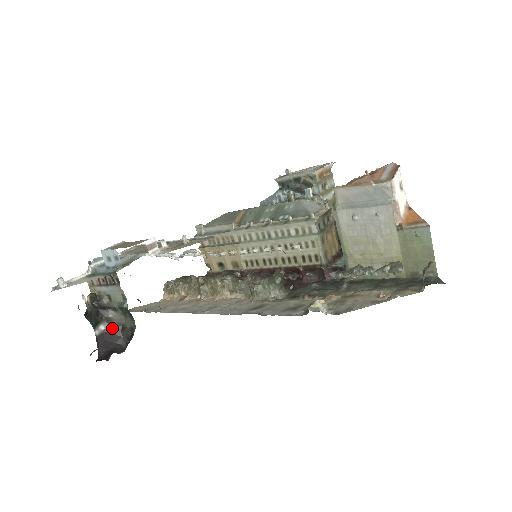
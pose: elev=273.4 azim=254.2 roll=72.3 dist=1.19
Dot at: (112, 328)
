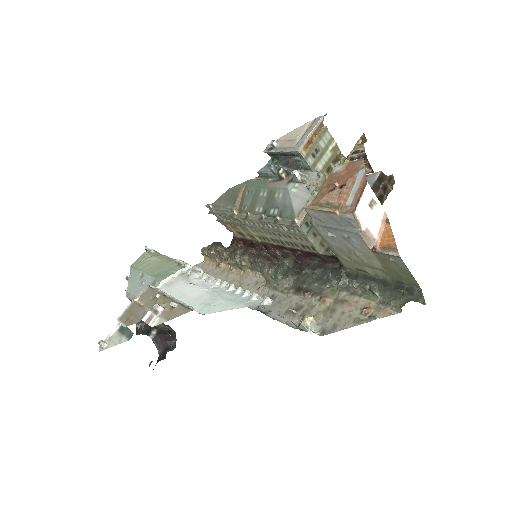
Dot at: (161, 331)
